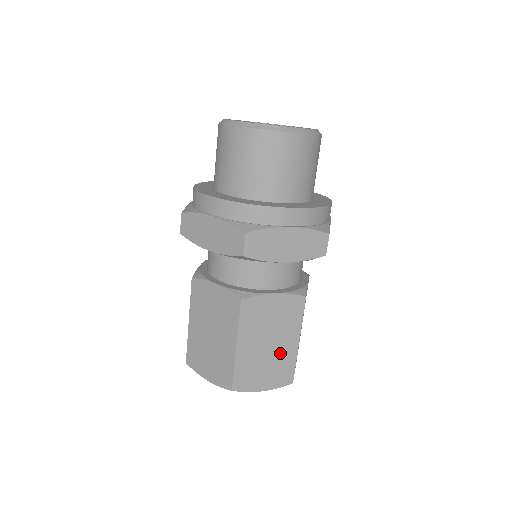
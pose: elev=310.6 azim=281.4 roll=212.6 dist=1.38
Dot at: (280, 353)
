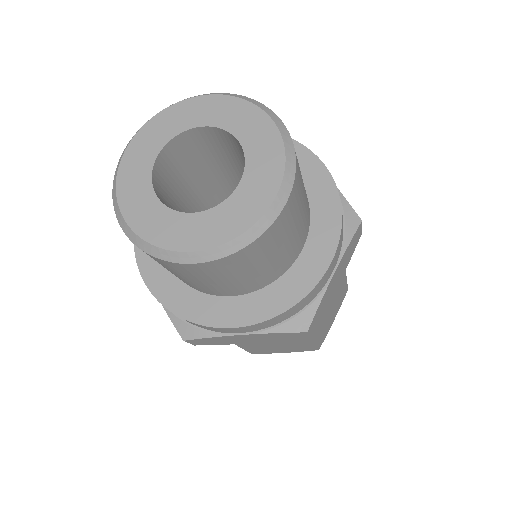
Dot at: (293, 345)
